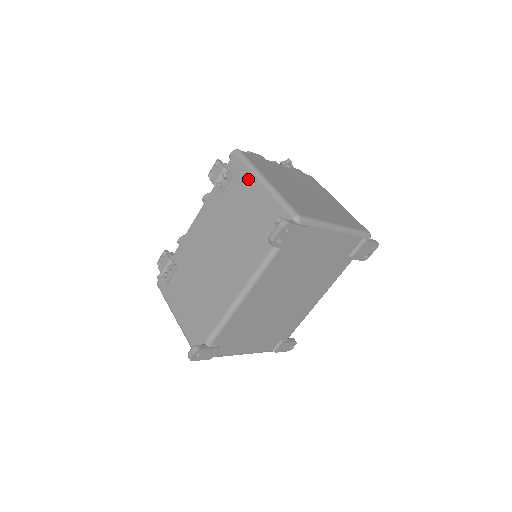
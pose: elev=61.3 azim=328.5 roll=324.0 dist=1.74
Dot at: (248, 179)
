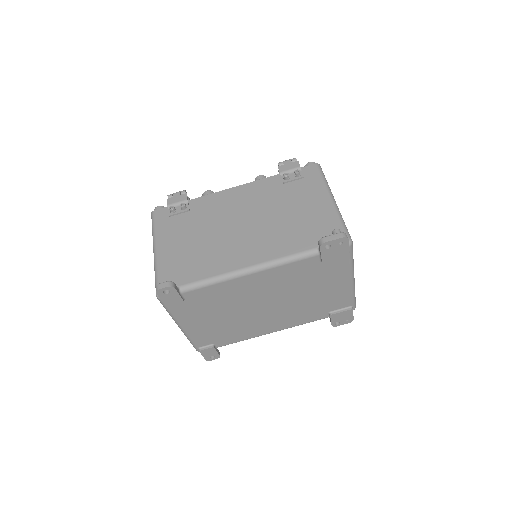
Dot at: (318, 188)
